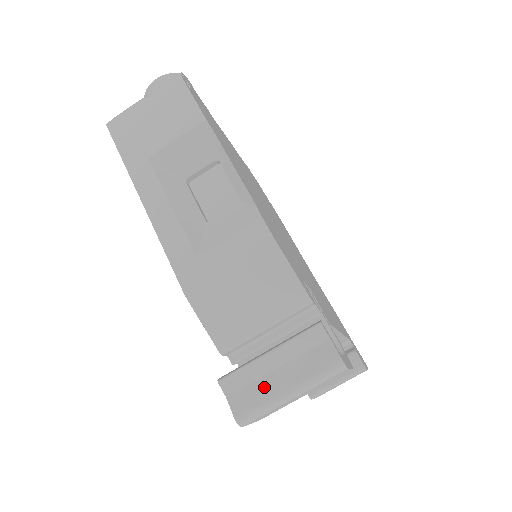
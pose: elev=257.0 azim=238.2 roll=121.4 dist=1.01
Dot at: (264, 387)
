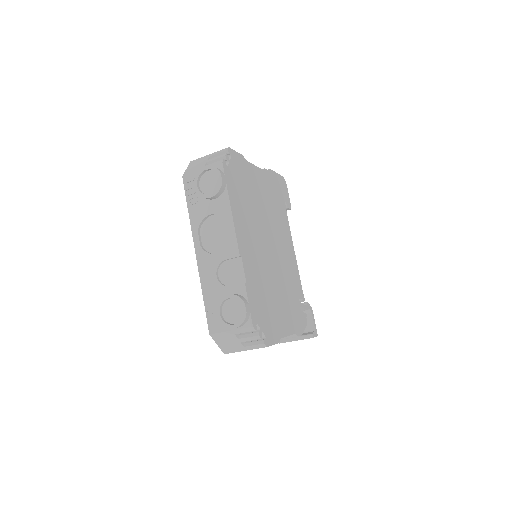
Dot at: occluded
